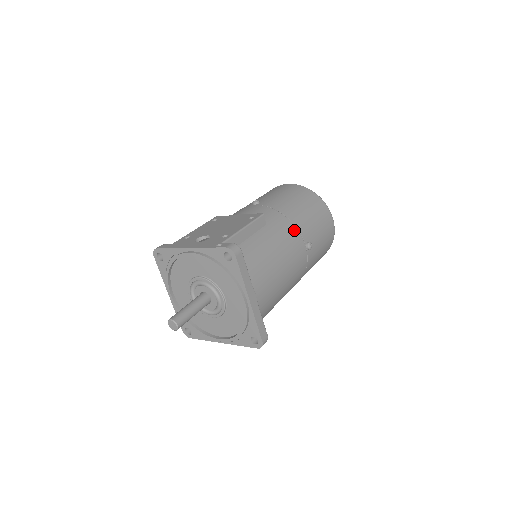
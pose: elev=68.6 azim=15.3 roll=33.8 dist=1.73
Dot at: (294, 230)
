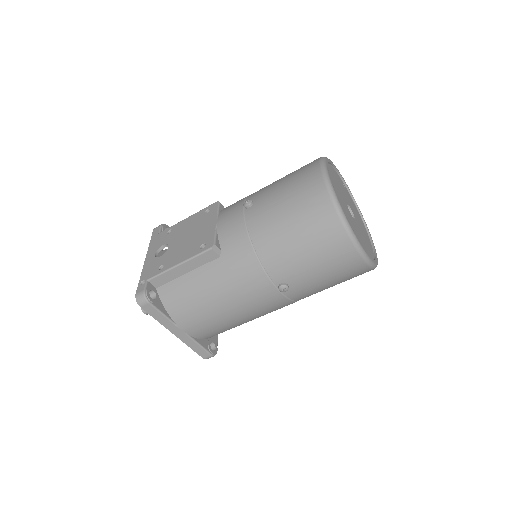
Dot at: (257, 270)
